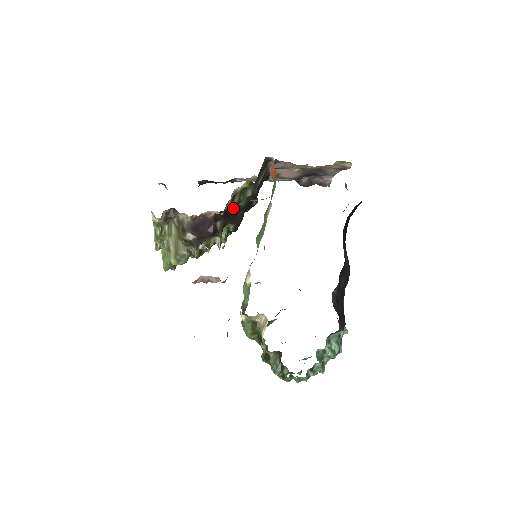
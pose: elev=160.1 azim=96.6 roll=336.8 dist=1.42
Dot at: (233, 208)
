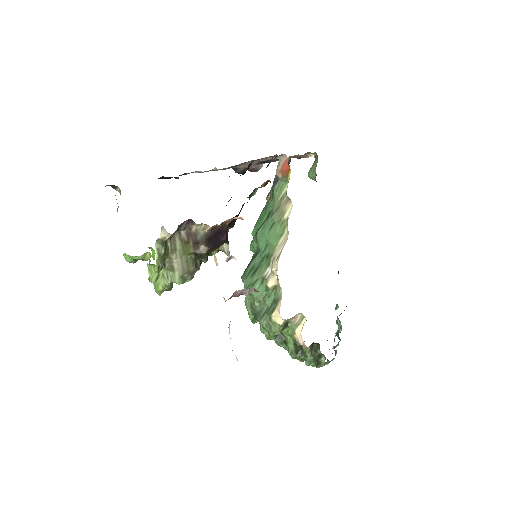
Dot at: (240, 210)
